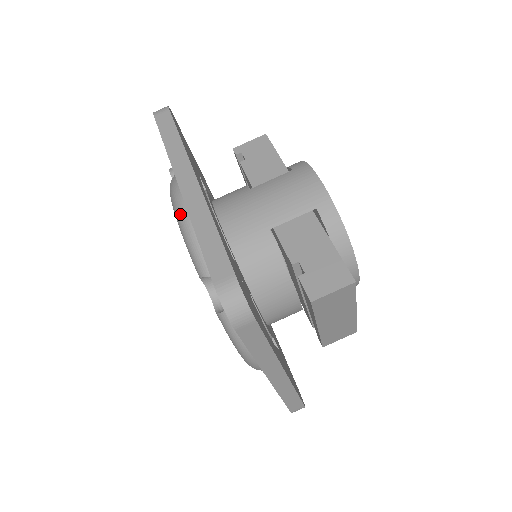
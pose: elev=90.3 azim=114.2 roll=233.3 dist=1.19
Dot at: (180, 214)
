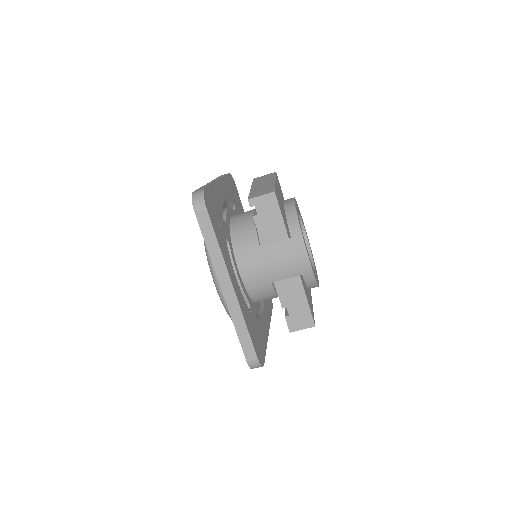
Dot at: (219, 291)
